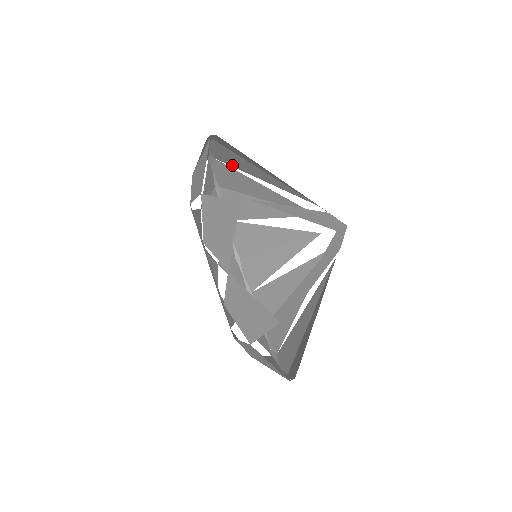
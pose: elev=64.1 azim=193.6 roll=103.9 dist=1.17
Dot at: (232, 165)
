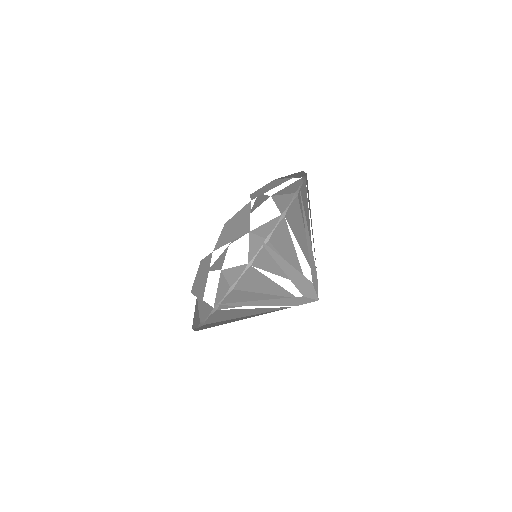
Dot at: (291, 225)
